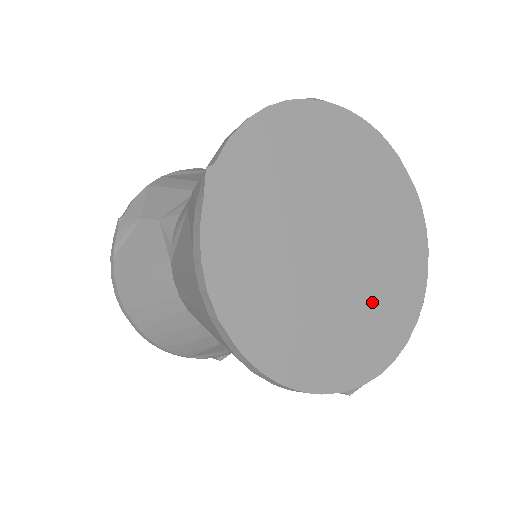
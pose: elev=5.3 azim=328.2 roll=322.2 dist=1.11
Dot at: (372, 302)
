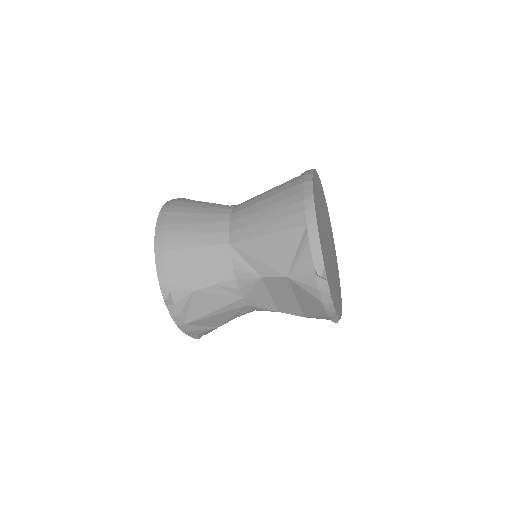
Dot at: (332, 277)
